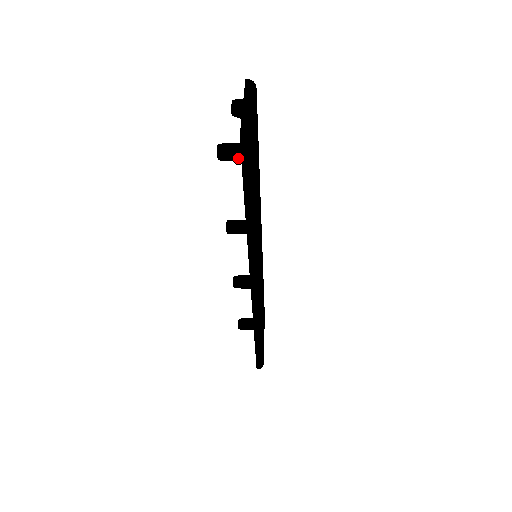
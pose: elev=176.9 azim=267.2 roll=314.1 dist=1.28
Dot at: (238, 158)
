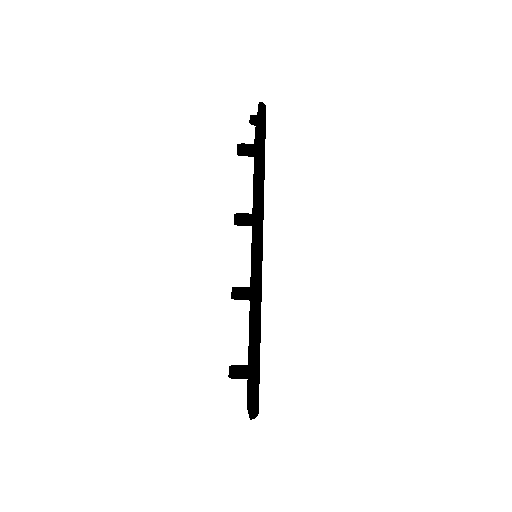
Dot at: (251, 148)
